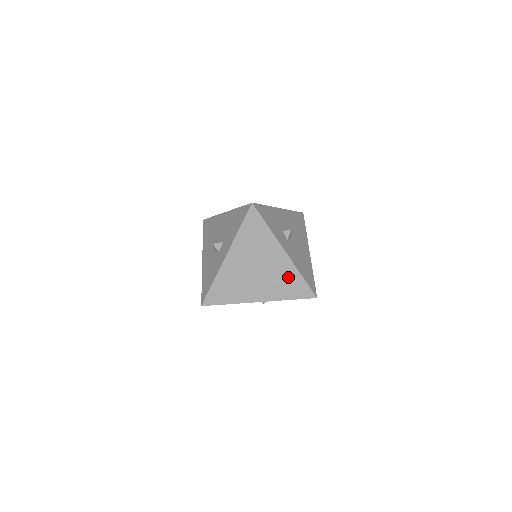
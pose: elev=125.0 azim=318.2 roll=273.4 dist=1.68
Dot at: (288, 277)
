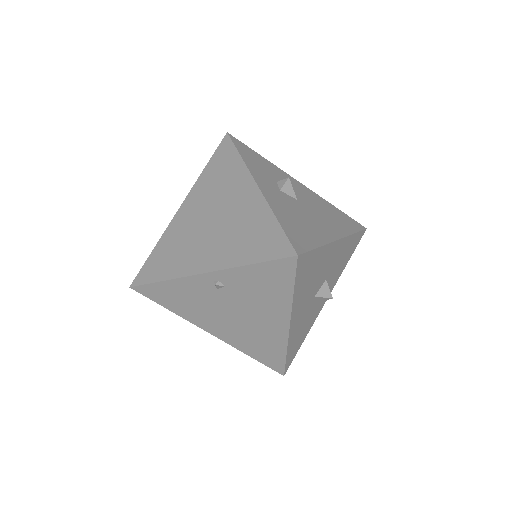
Dot at: (254, 224)
